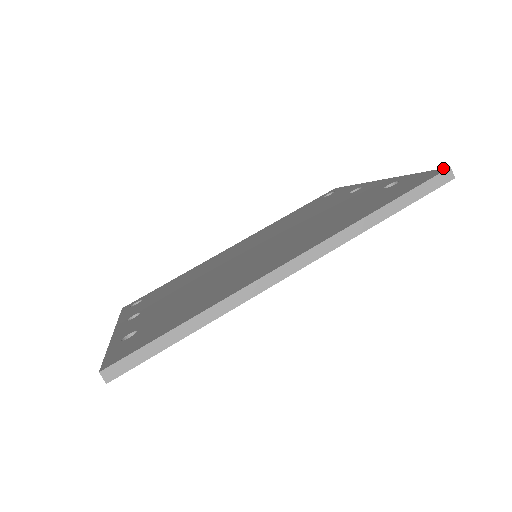
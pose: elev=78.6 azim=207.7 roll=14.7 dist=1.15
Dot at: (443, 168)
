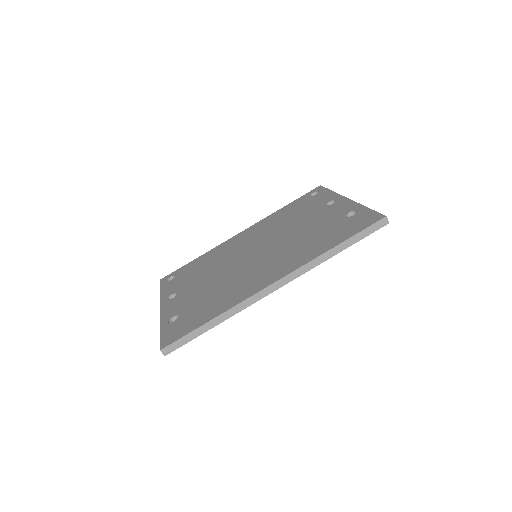
Dot at: (382, 214)
